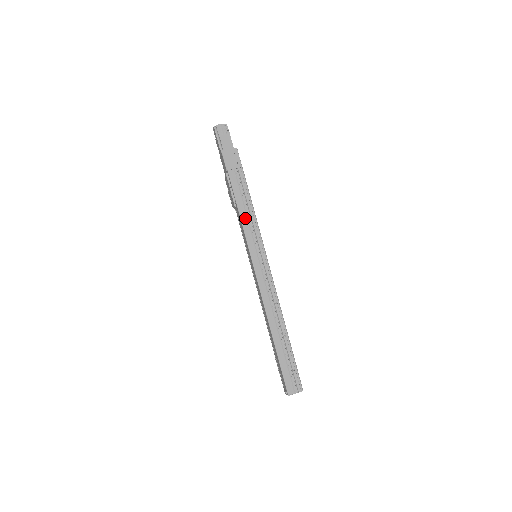
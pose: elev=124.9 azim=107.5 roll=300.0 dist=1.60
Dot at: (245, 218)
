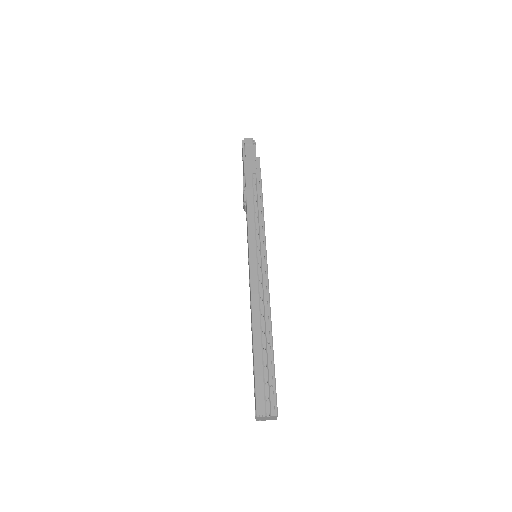
Dot at: (252, 215)
